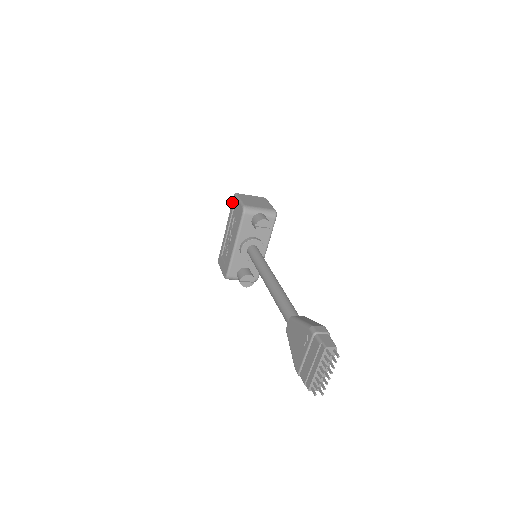
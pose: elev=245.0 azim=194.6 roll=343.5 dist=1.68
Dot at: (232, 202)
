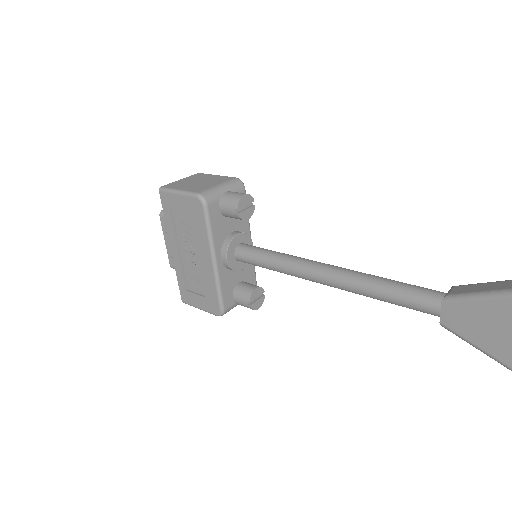
Dot at: occluded
